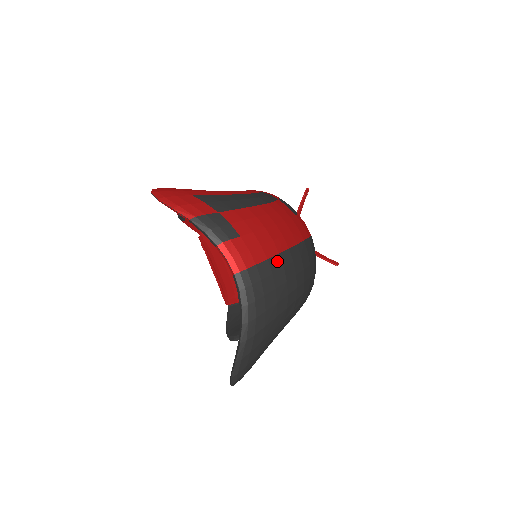
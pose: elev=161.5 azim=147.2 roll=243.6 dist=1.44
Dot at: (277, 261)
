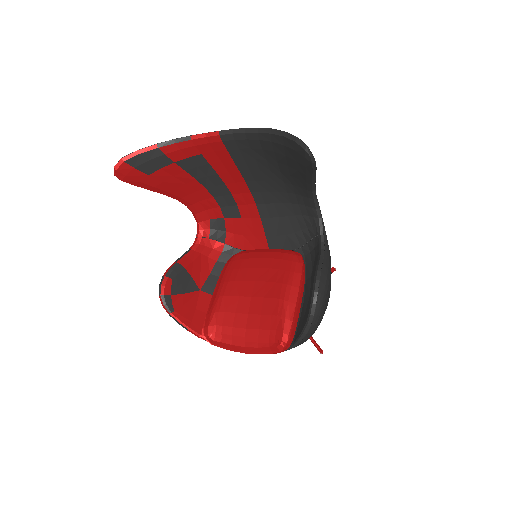
Dot at: occluded
